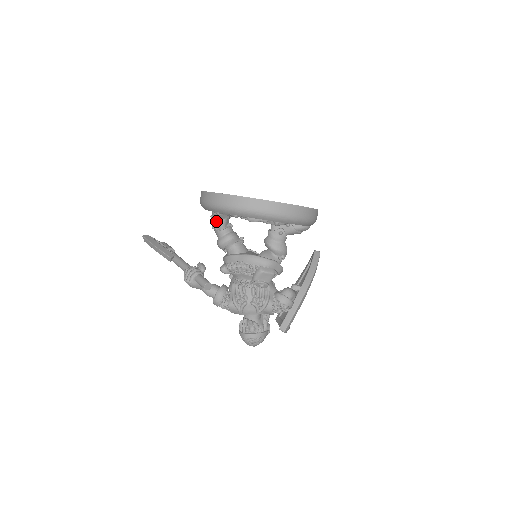
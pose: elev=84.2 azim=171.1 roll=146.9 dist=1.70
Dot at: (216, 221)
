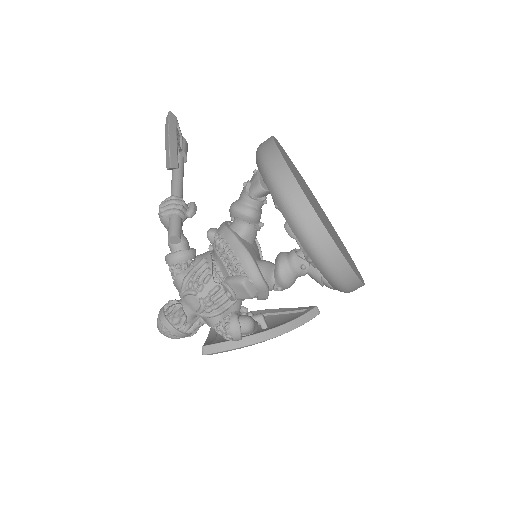
Dot at: (255, 181)
